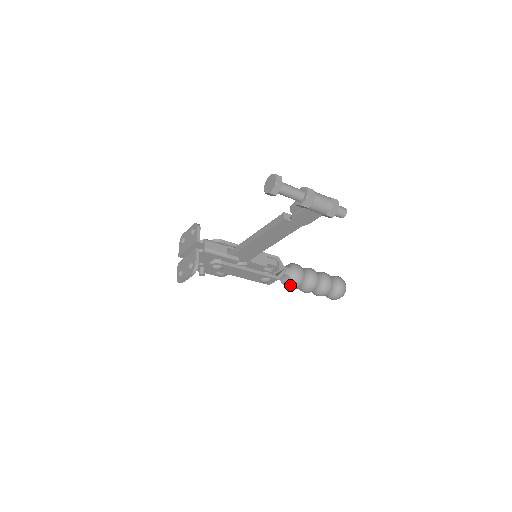
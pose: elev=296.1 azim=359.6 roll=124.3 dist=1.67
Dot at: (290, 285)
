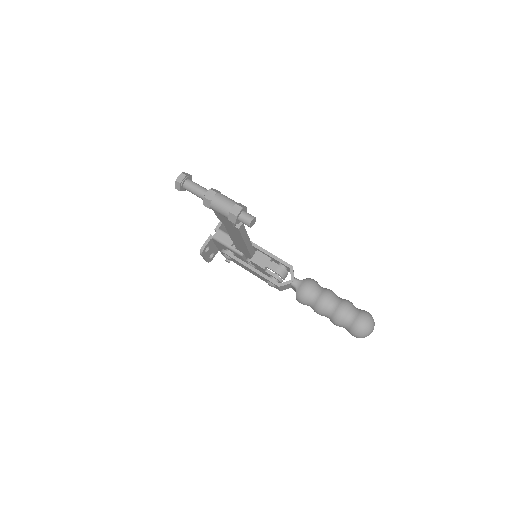
Dot at: (296, 298)
